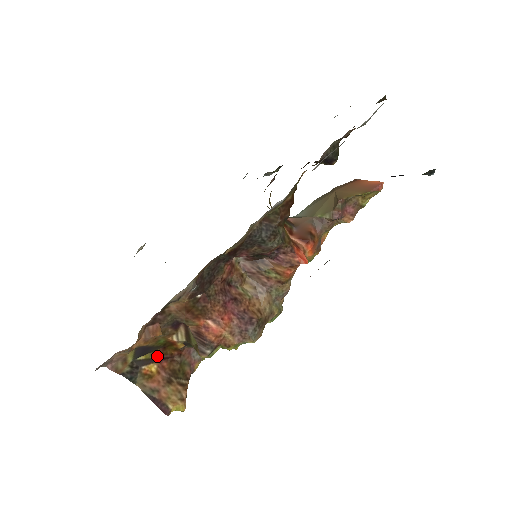
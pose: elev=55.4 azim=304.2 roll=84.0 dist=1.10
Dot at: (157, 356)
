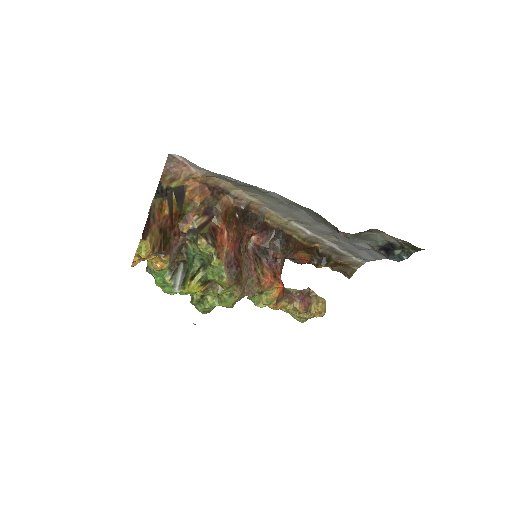
Dot at: (174, 211)
